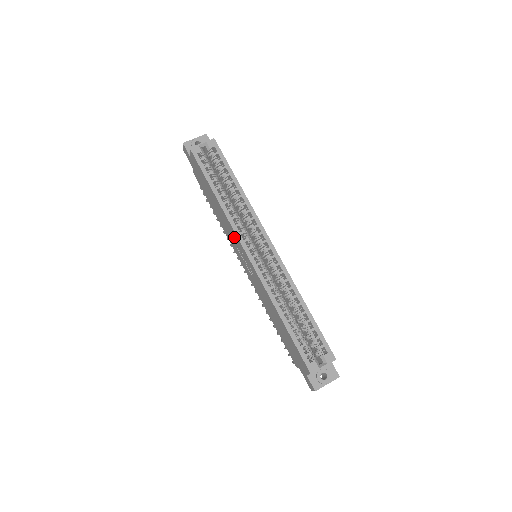
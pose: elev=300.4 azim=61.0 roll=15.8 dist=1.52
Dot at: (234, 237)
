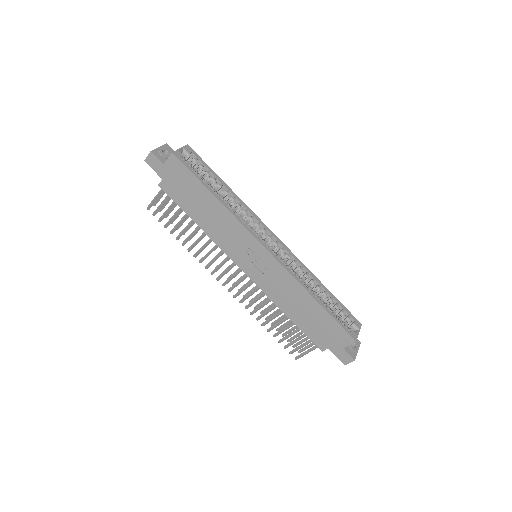
Dot at: (241, 237)
